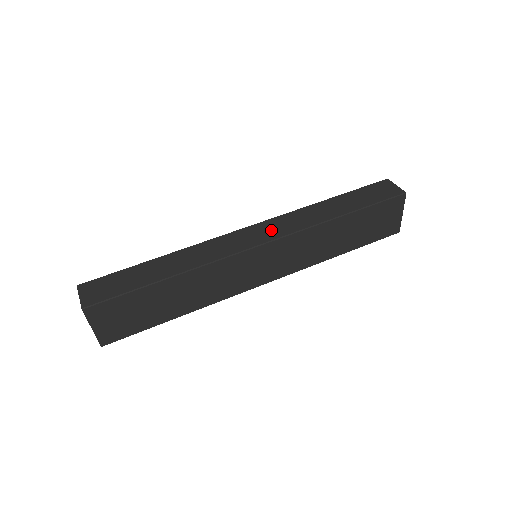
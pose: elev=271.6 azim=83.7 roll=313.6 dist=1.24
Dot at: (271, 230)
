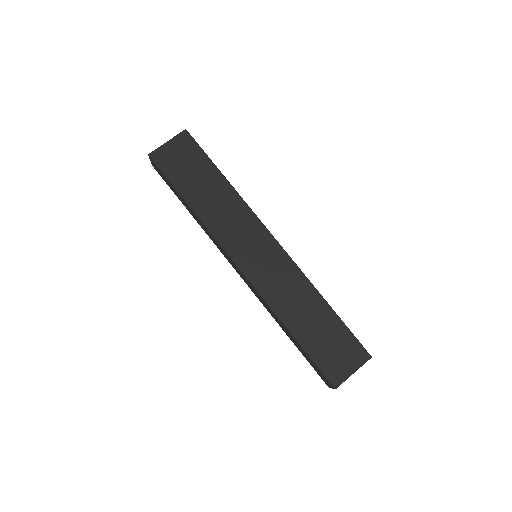
Dot at: occluded
